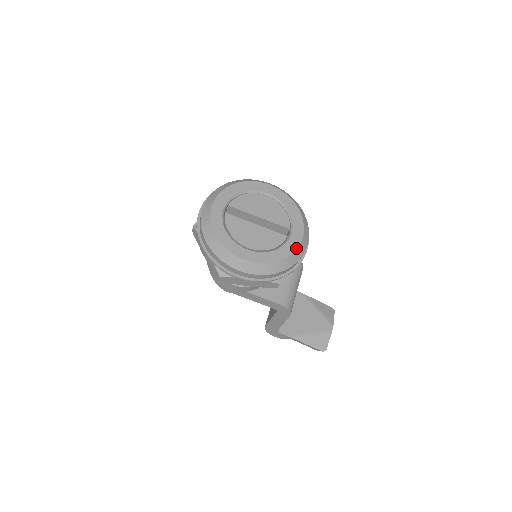
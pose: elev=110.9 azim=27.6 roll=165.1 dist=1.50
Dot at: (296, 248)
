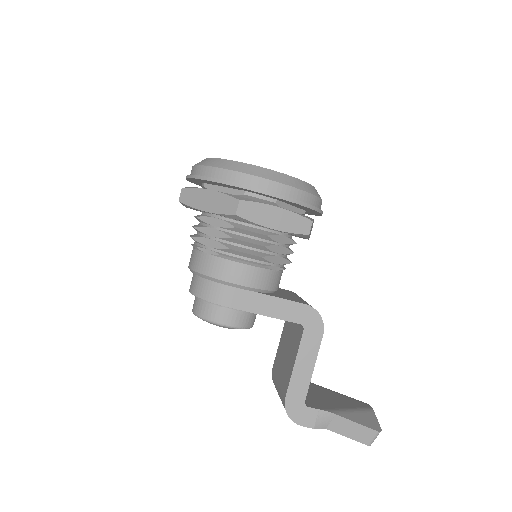
Dot at: occluded
